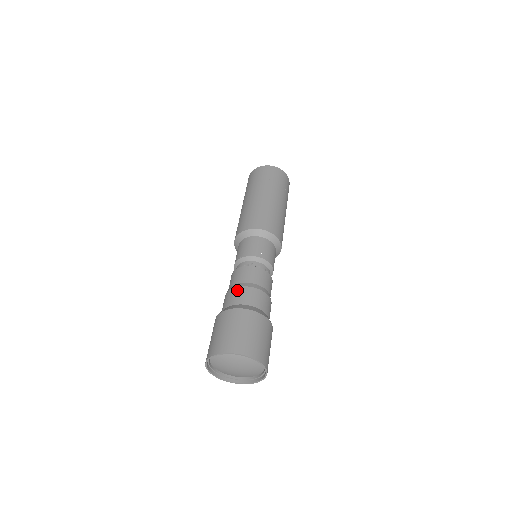
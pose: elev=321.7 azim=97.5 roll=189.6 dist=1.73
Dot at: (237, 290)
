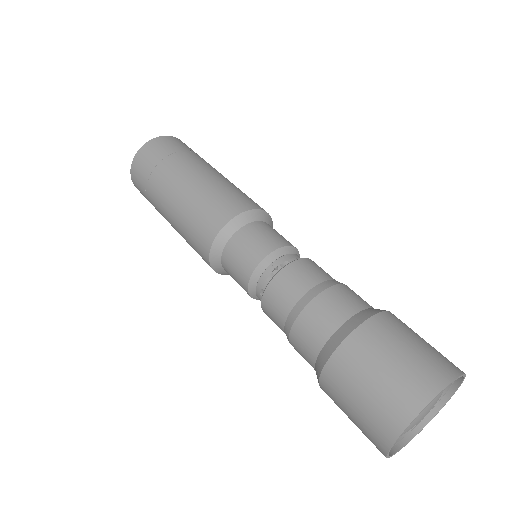
Dot at: (305, 318)
